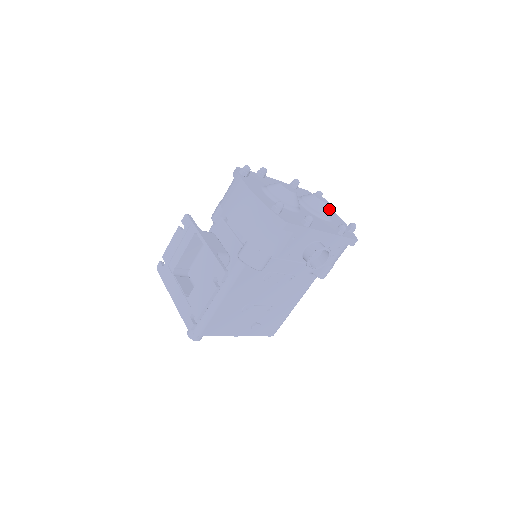
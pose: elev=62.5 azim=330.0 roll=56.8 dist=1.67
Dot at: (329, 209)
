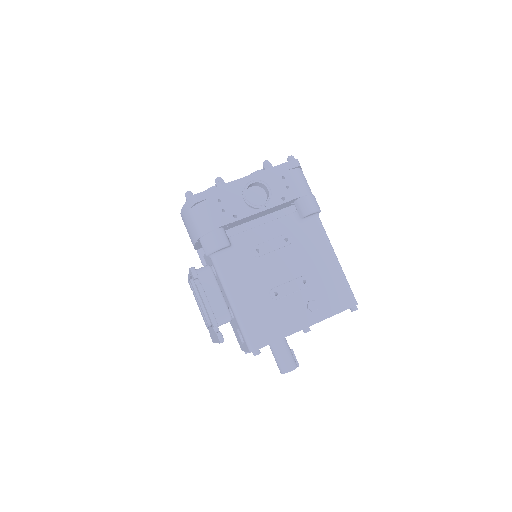
Dot at: occluded
